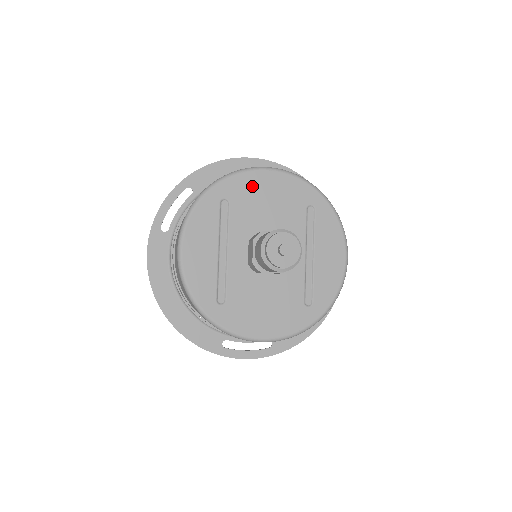
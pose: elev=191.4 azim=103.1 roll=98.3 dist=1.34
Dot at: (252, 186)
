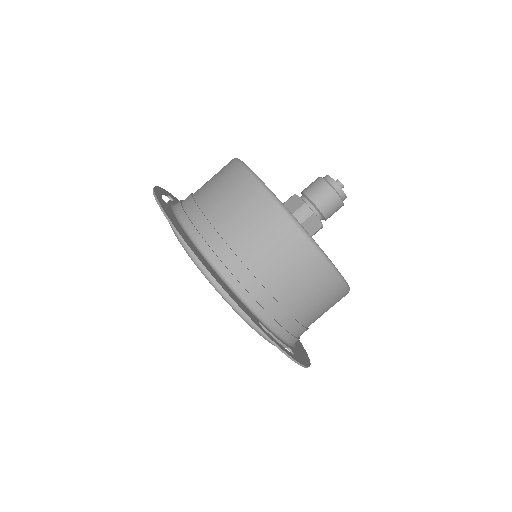
Dot at: occluded
